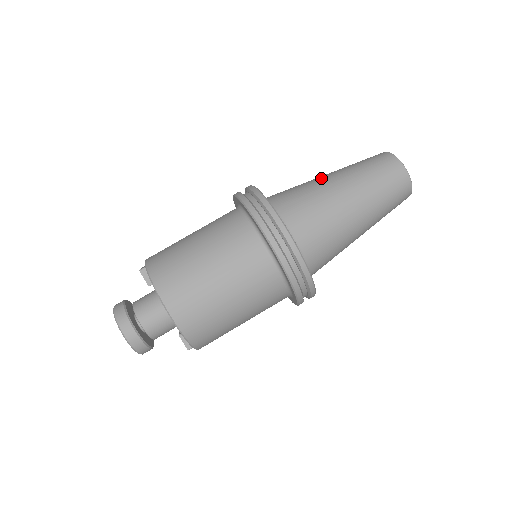
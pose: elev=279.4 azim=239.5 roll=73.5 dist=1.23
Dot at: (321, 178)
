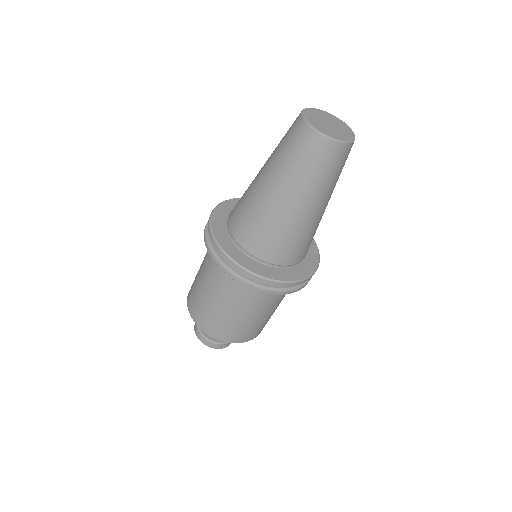
Dot at: occluded
